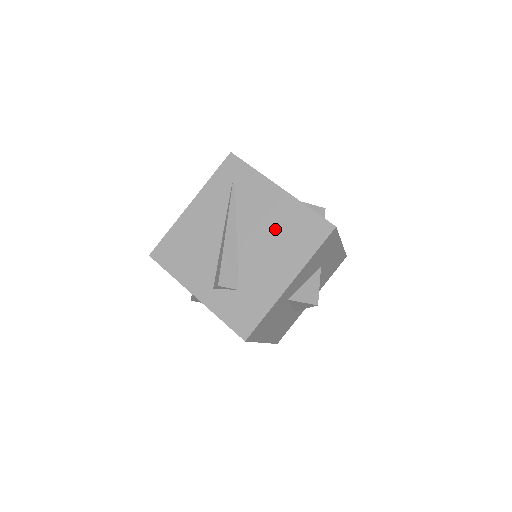
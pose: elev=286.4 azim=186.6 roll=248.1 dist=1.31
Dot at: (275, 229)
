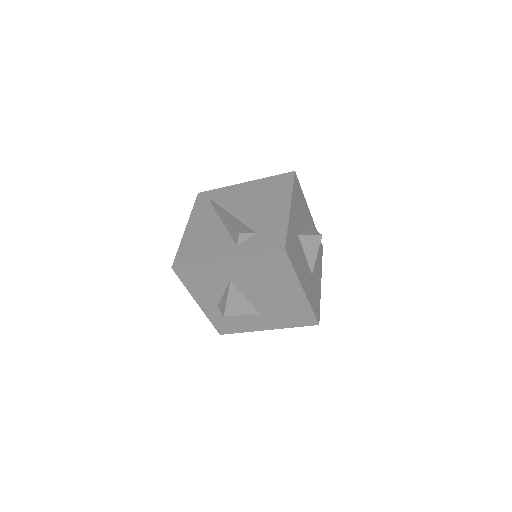
Dot at: (257, 196)
